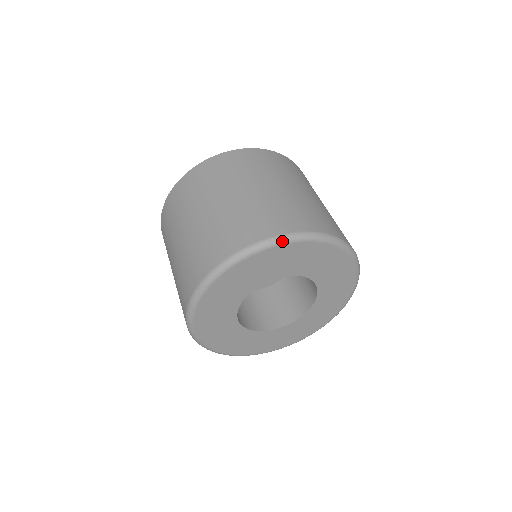
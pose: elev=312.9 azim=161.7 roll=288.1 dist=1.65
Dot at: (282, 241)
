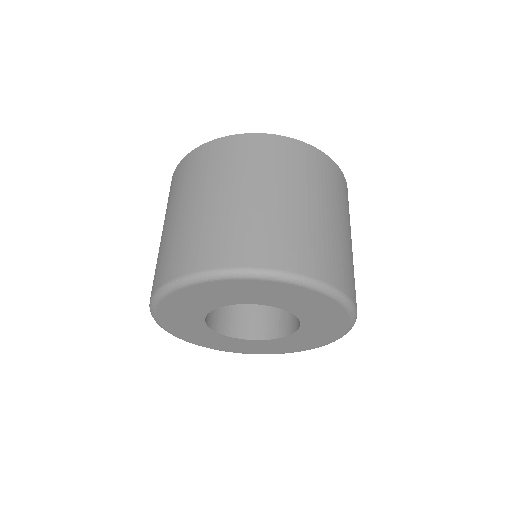
Dot at: (158, 297)
